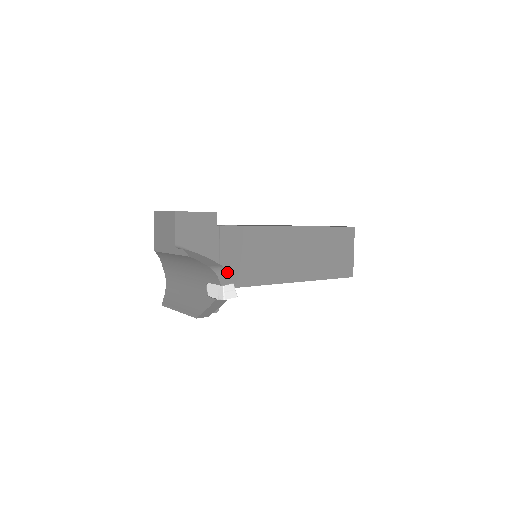
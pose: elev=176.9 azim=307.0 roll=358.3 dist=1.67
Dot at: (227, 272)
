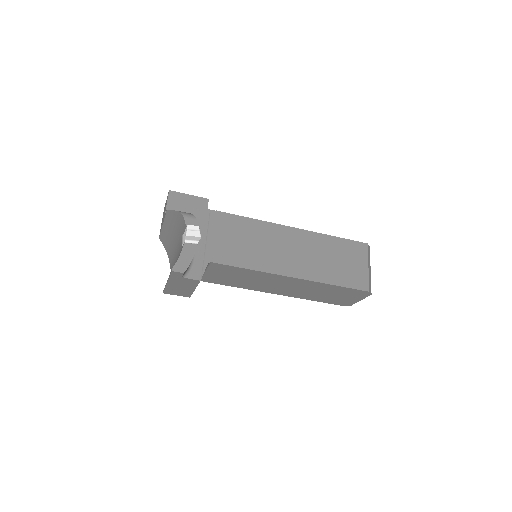
Dot at: (194, 217)
